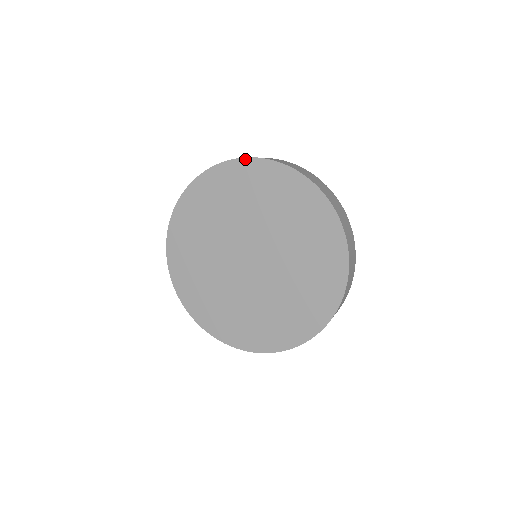
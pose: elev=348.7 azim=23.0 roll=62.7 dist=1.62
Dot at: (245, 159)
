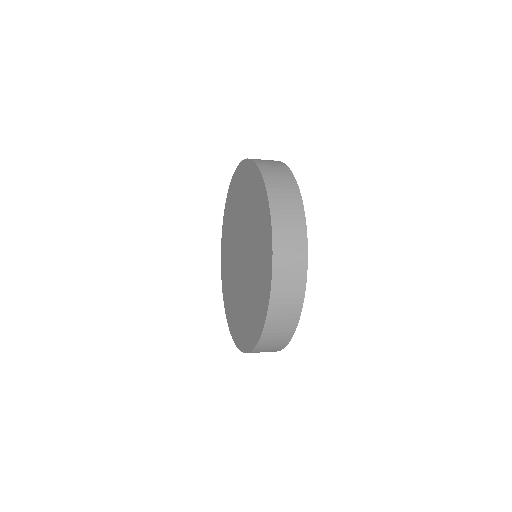
Dot at: (226, 201)
